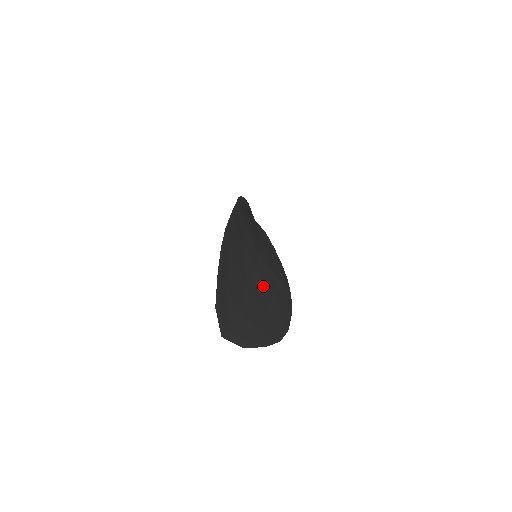
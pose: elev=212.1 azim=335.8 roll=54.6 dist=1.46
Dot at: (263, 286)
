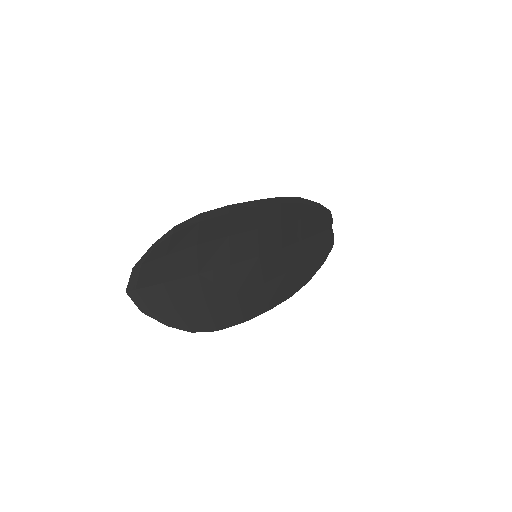
Dot at: (226, 282)
